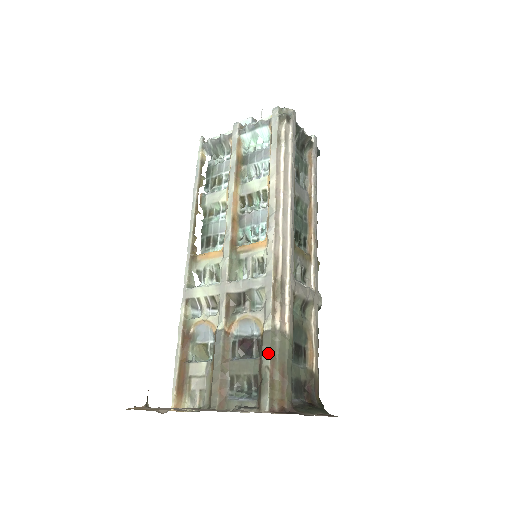
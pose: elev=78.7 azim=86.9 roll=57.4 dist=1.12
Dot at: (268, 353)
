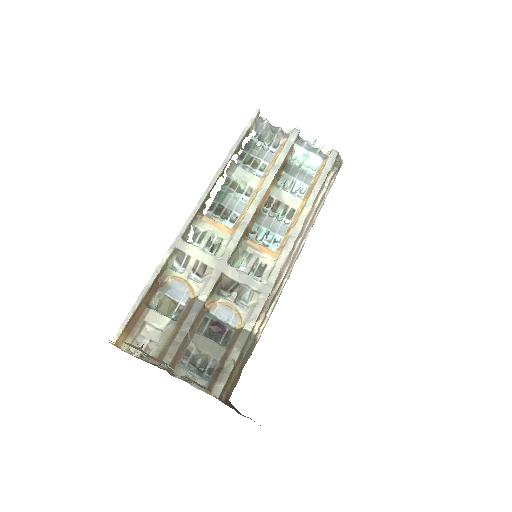
Dot at: (240, 350)
